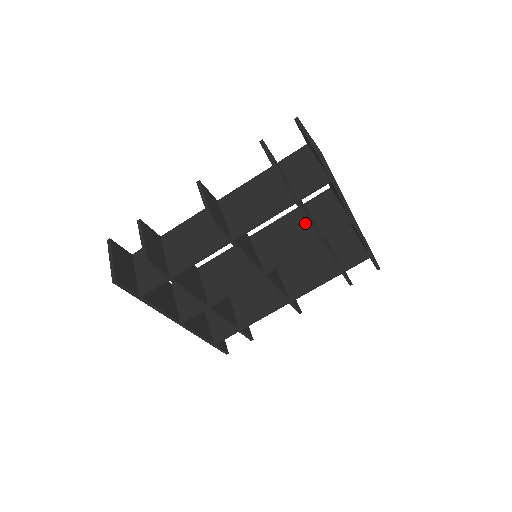
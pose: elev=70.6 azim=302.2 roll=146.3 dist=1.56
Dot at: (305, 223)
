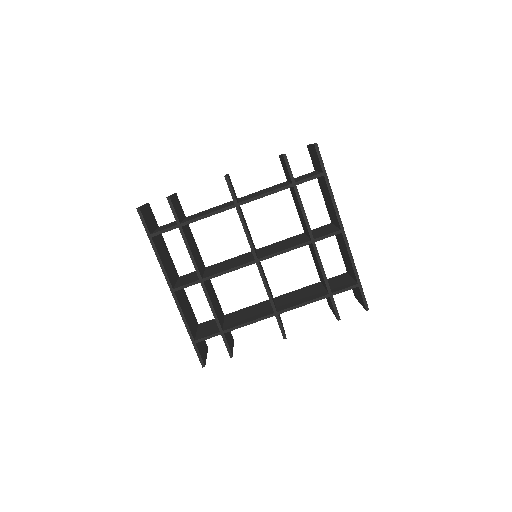
Dot at: (303, 237)
